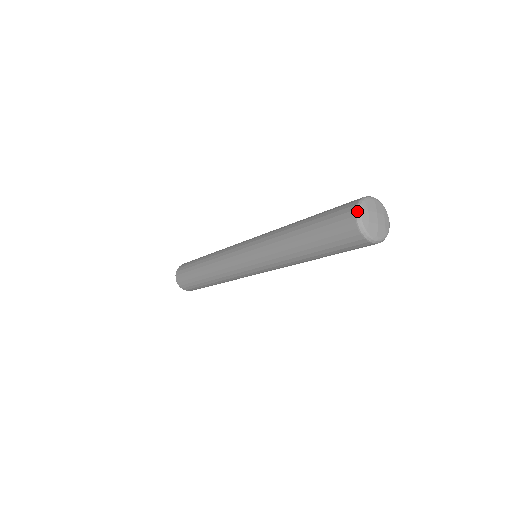
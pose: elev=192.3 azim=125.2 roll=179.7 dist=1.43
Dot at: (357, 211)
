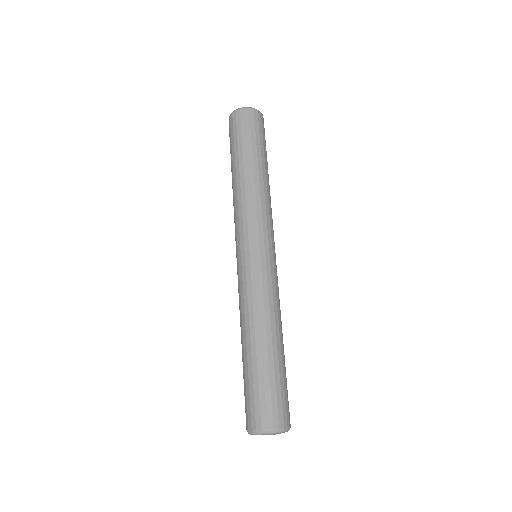
Dot at: occluded
